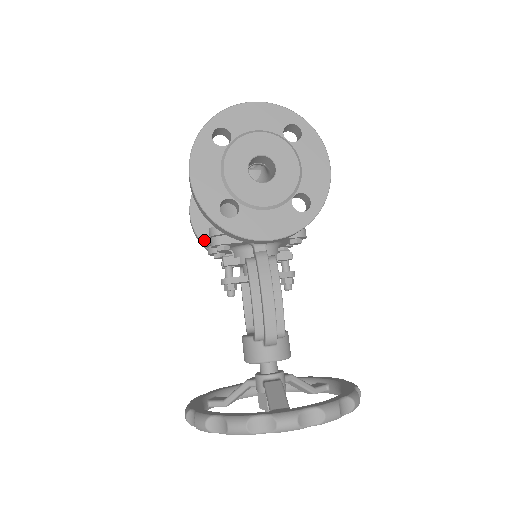
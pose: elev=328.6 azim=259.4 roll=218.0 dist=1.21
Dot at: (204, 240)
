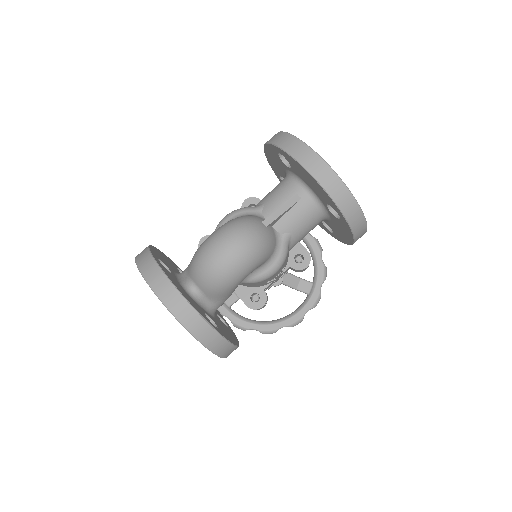
Dot at: (274, 171)
